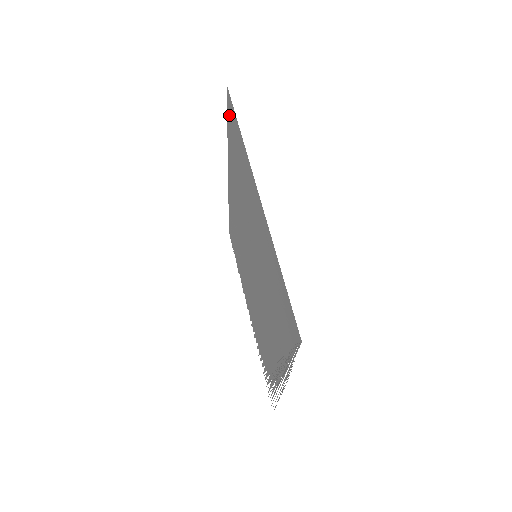
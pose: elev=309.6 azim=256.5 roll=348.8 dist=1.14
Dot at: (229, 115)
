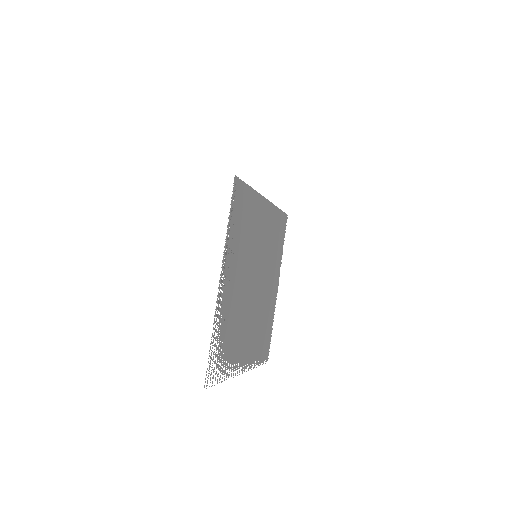
Dot at: (283, 229)
